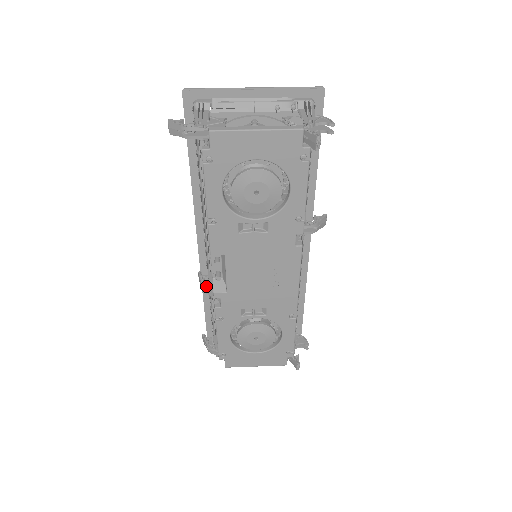
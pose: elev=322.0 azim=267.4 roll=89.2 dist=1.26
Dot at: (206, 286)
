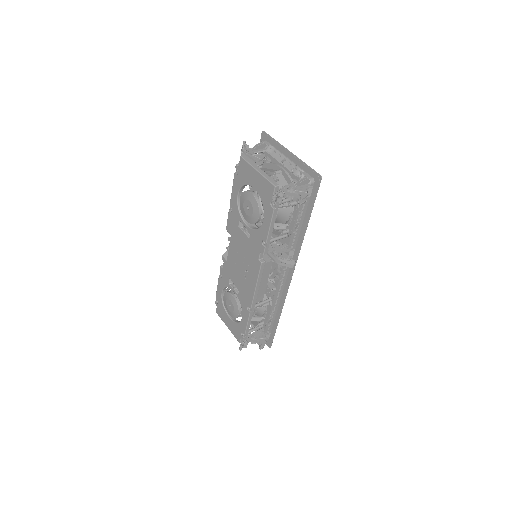
Dot at: occluded
